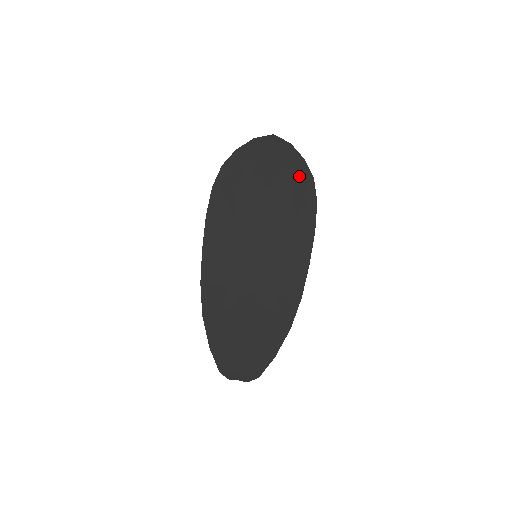
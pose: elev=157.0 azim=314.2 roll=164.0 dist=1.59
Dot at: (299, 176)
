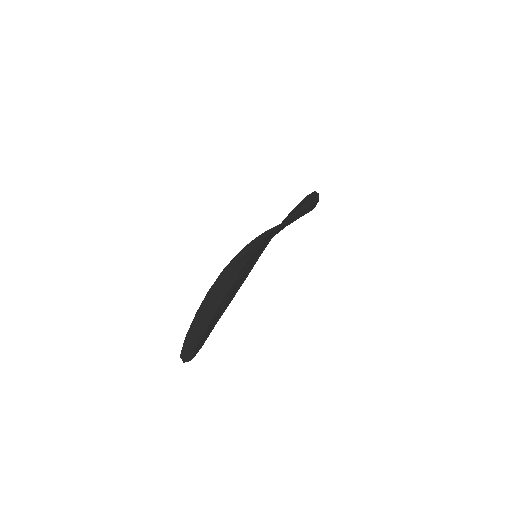
Dot at: occluded
